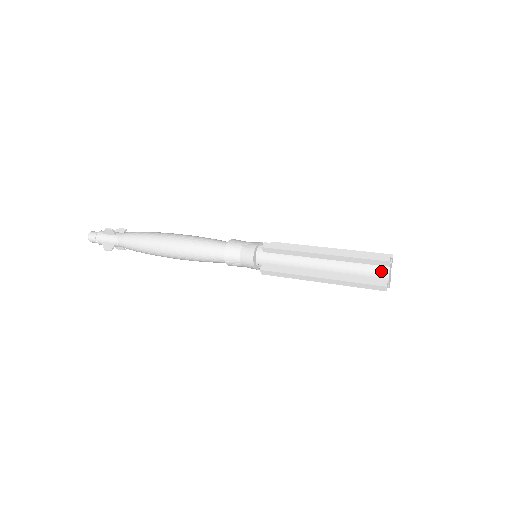
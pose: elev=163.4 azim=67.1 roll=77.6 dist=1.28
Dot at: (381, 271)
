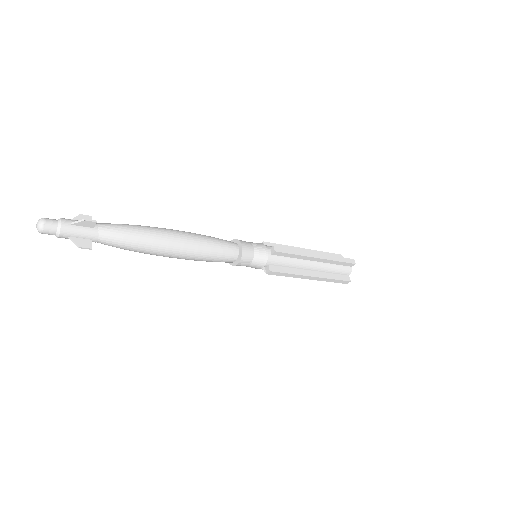
Dot at: (348, 270)
